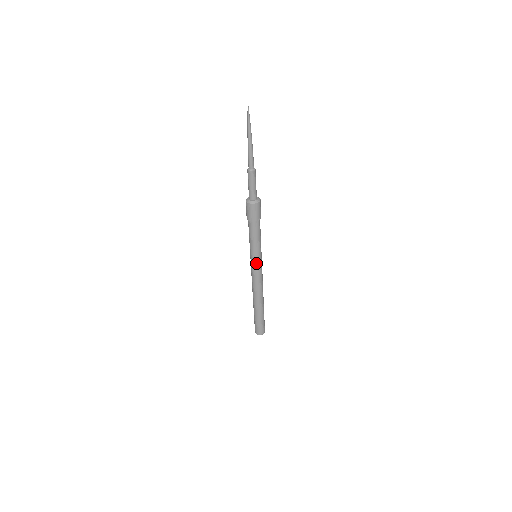
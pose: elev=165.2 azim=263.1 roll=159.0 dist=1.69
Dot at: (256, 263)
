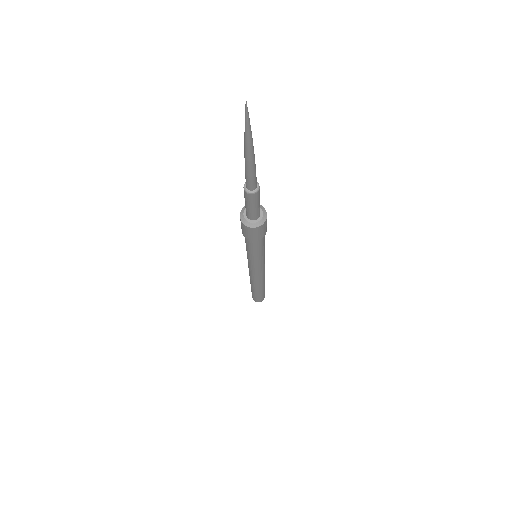
Dot at: (261, 265)
